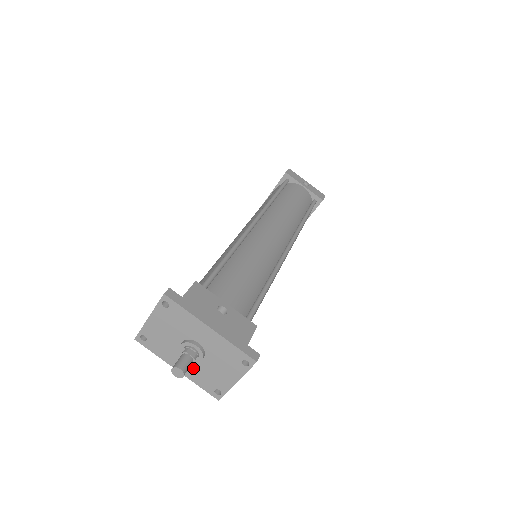
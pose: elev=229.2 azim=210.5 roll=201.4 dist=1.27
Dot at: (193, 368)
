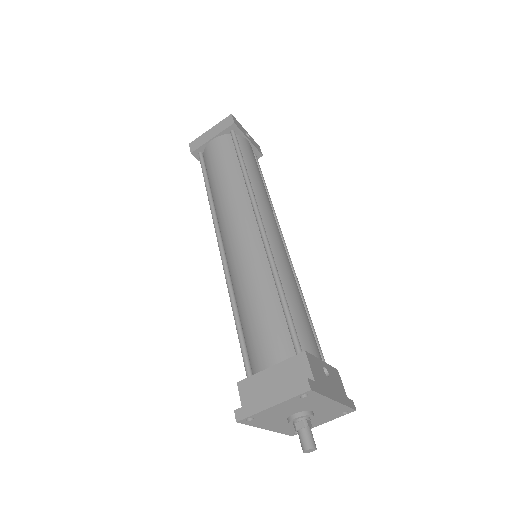
Dot at: (287, 425)
